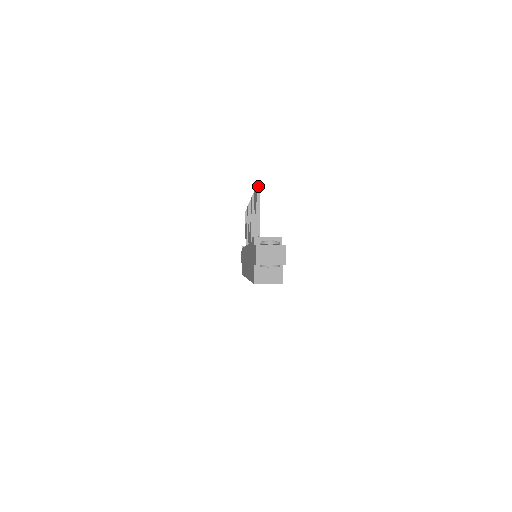
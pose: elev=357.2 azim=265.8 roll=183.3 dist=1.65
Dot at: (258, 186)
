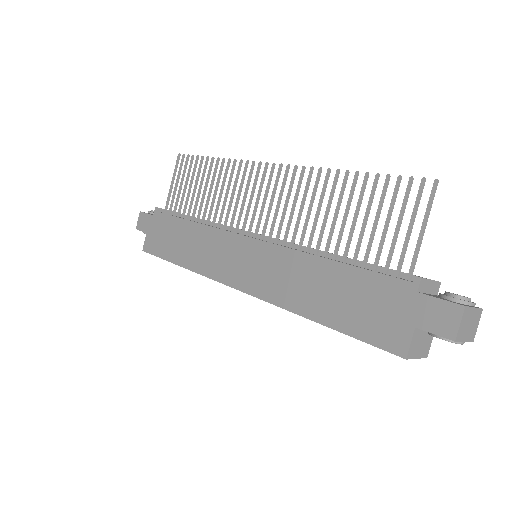
Dot at: (436, 187)
